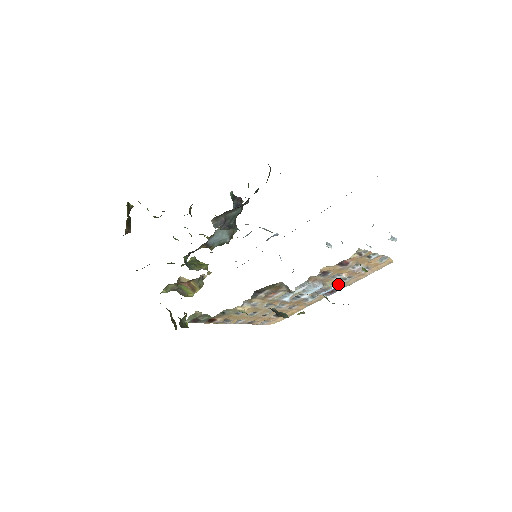
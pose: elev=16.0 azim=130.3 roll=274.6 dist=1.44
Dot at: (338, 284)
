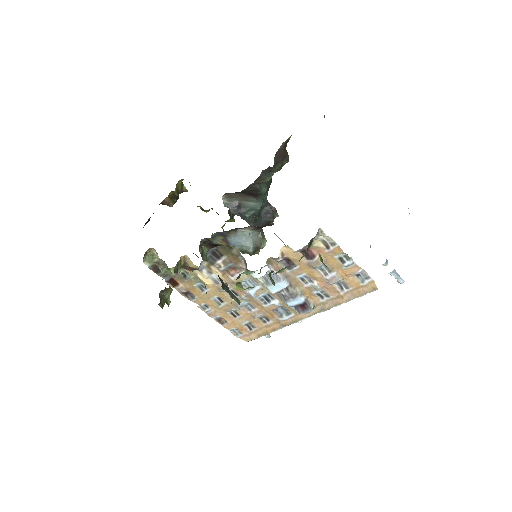
Dot at: (313, 301)
